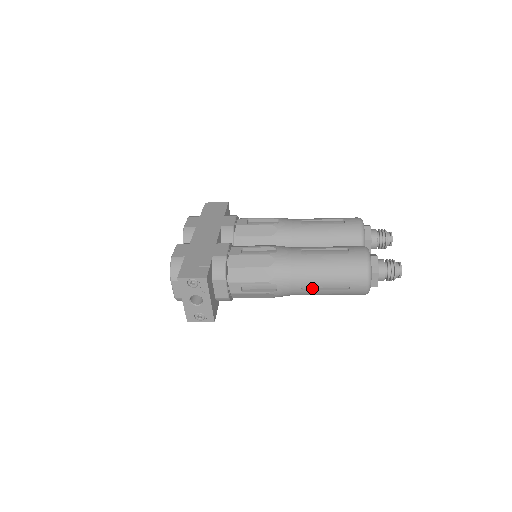
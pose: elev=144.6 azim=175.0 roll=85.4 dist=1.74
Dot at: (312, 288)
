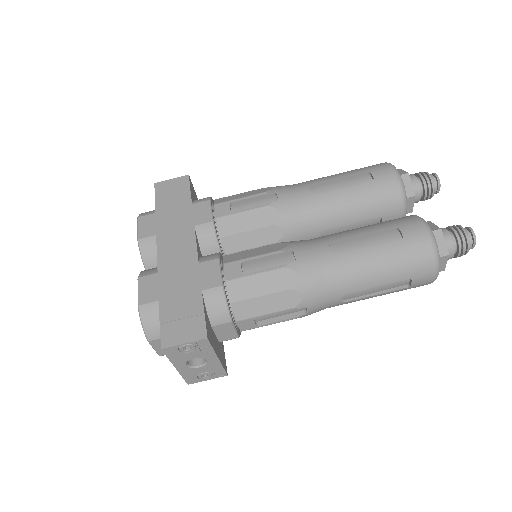
Dot at: (356, 296)
